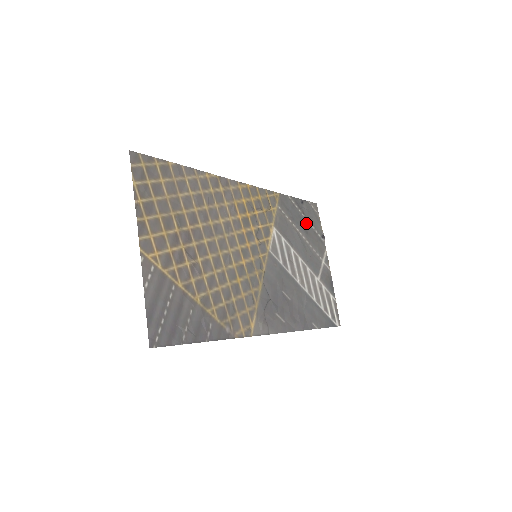
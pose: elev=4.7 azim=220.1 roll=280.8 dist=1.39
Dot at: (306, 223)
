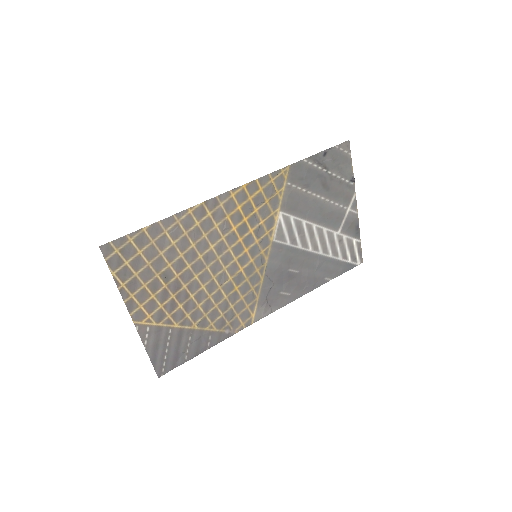
Dot at: (328, 178)
